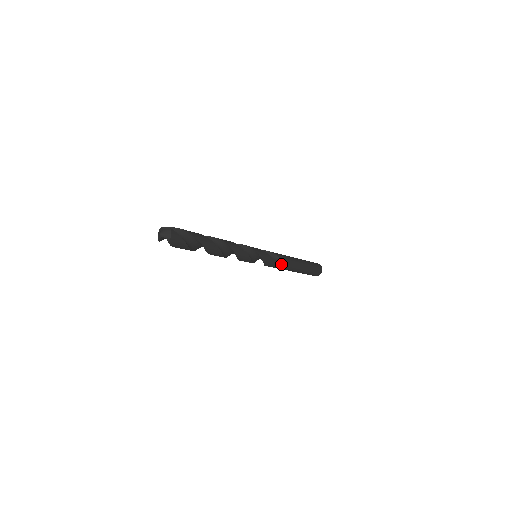
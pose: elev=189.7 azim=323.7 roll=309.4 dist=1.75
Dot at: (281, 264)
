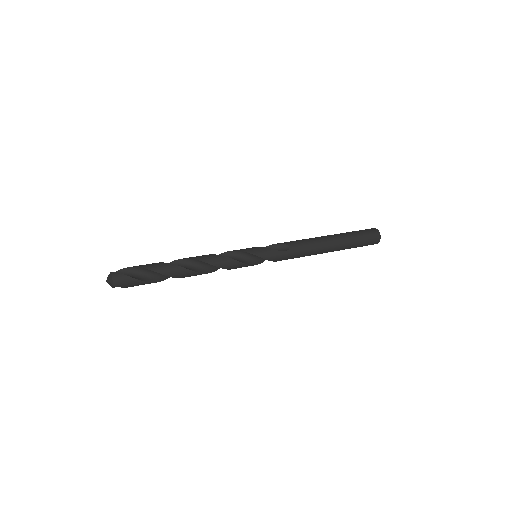
Dot at: (297, 251)
